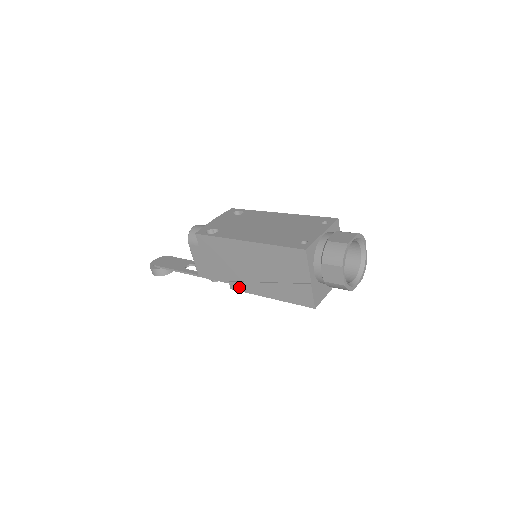
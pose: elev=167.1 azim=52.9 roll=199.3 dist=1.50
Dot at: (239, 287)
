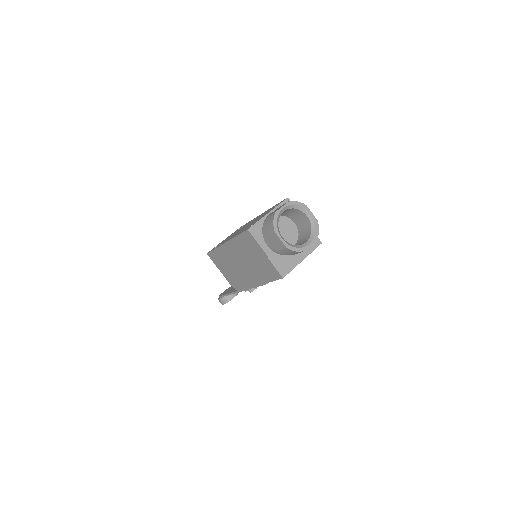
Dot at: (246, 285)
